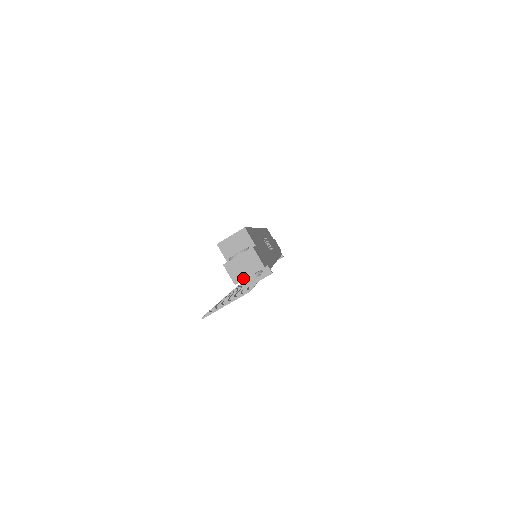
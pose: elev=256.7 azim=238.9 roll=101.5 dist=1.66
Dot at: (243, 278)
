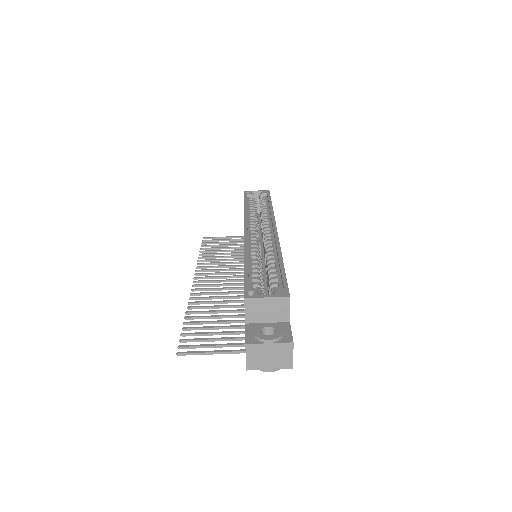
Dot at: (261, 368)
